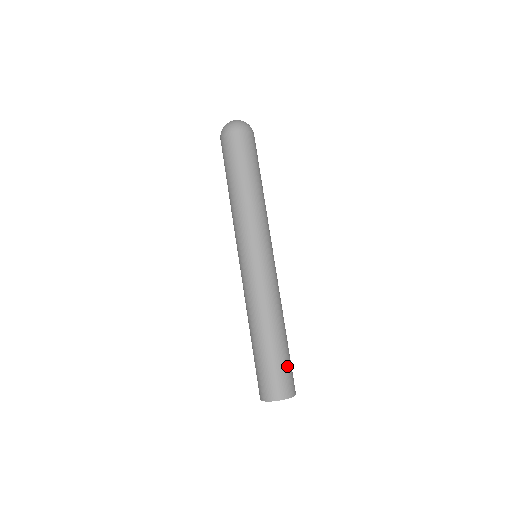
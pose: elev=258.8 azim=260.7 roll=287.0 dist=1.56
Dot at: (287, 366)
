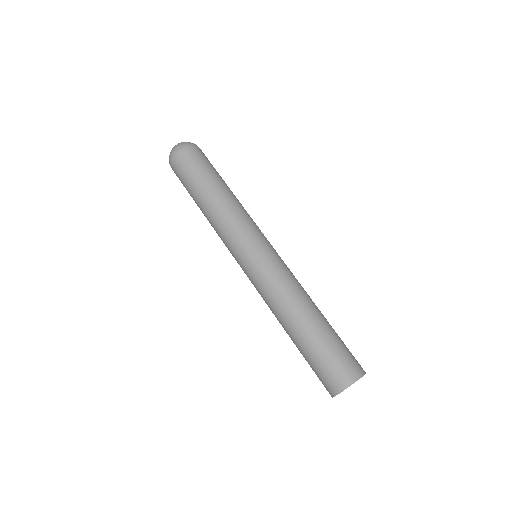
Dot at: (342, 346)
